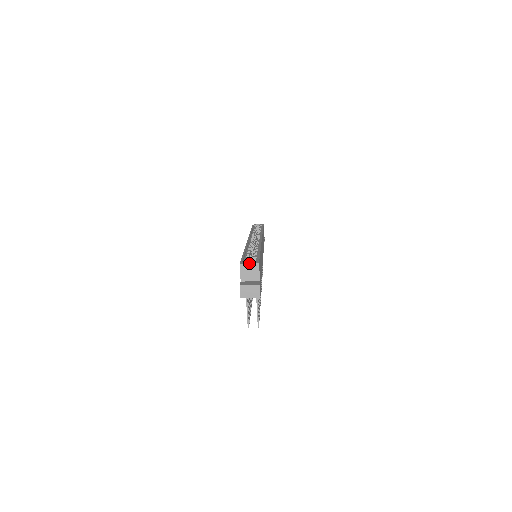
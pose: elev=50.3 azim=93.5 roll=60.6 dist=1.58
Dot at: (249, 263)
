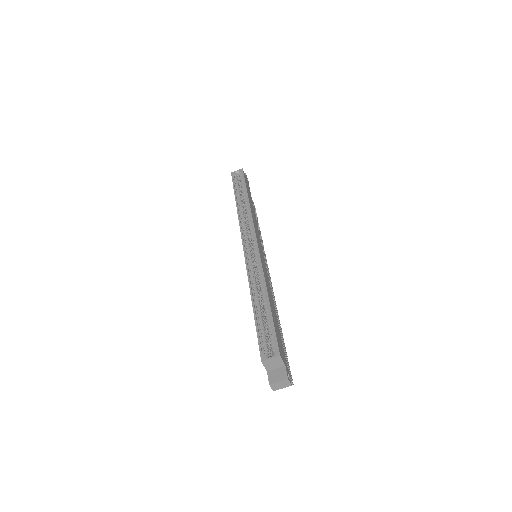
Dot at: (270, 359)
